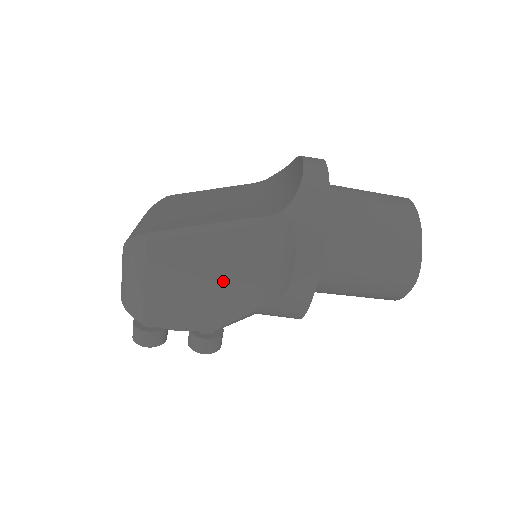
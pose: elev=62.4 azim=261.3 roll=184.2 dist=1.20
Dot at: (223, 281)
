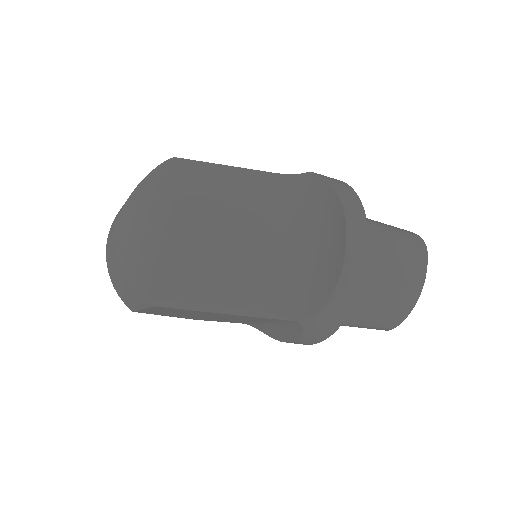
Dot at: (220, 318)
